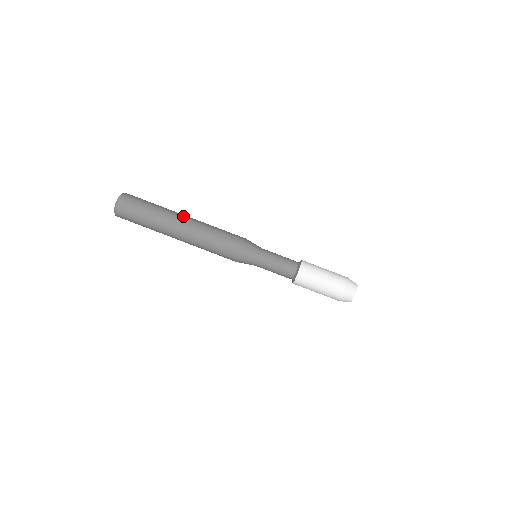
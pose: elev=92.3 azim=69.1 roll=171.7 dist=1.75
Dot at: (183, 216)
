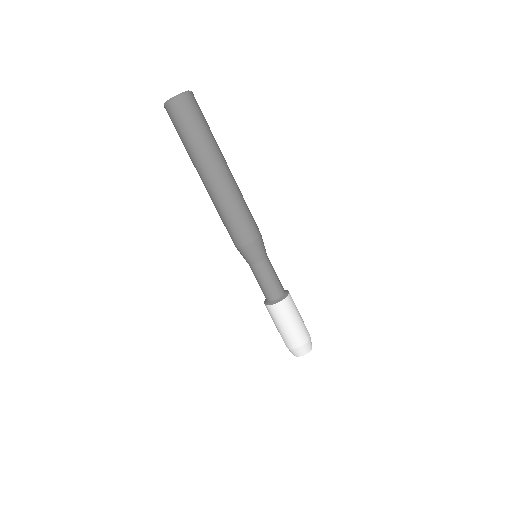
Dot at: (226, 167)
